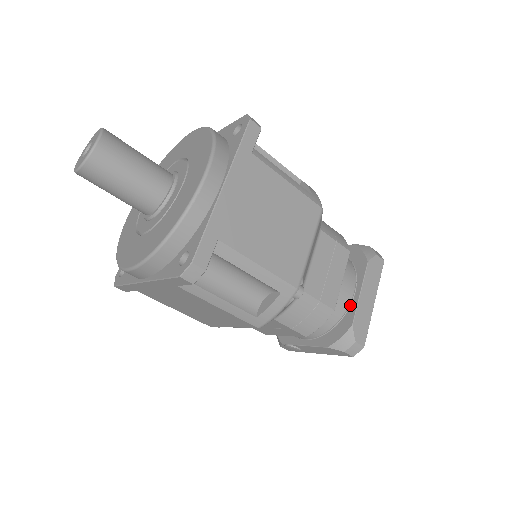
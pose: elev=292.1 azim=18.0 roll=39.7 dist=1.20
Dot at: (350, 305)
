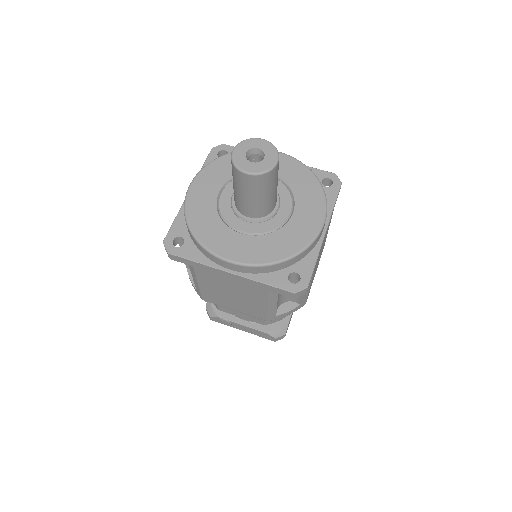
Dot at: occluded
